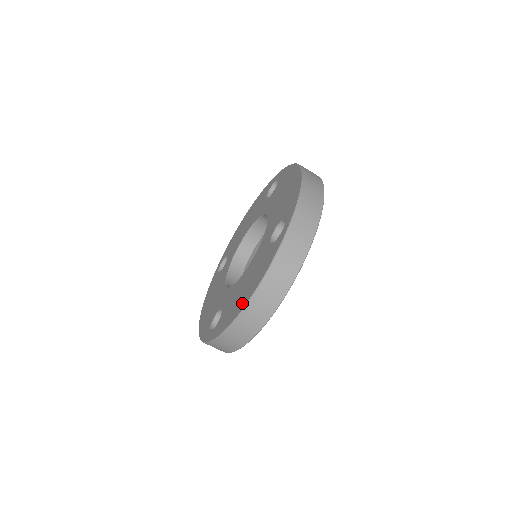
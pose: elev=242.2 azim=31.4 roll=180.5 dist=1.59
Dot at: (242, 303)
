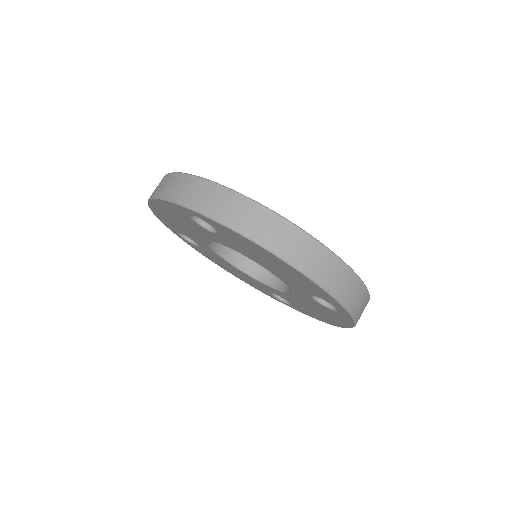
Dot at: occluded
